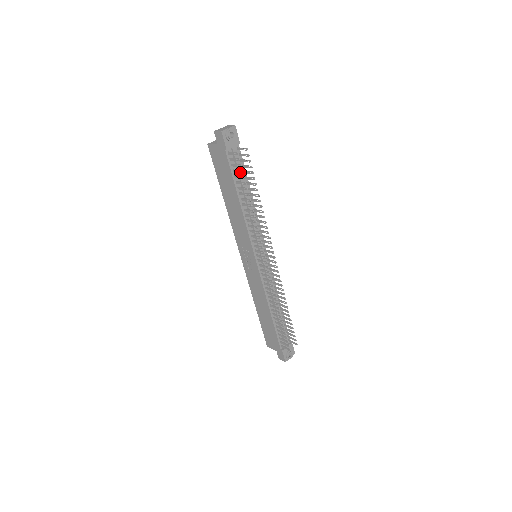
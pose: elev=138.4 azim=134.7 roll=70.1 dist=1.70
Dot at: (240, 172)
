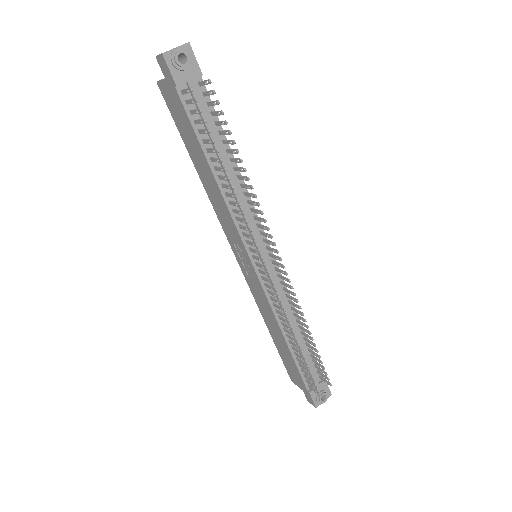
Dot at: (202, 123)
